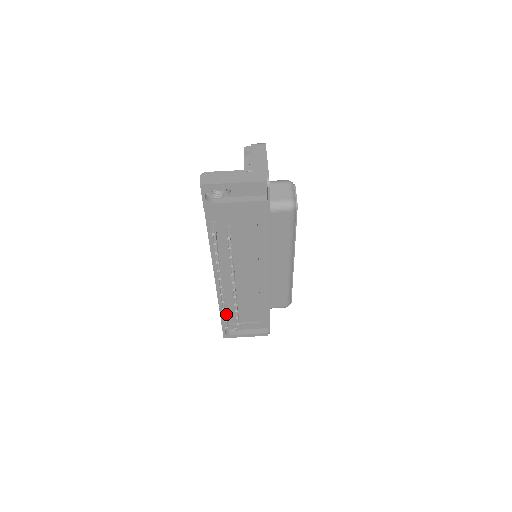
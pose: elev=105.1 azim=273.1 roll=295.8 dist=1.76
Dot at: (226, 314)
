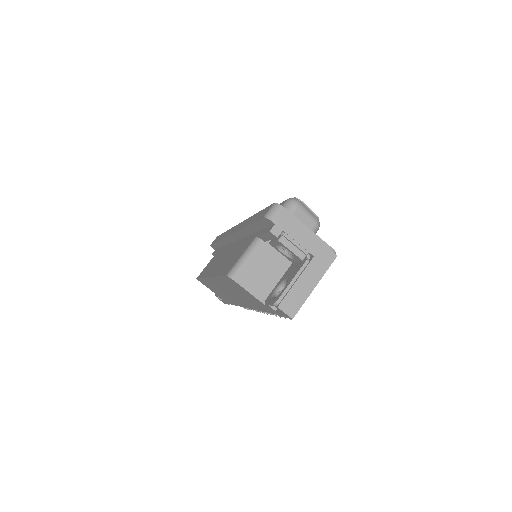
Dot at: occluded
